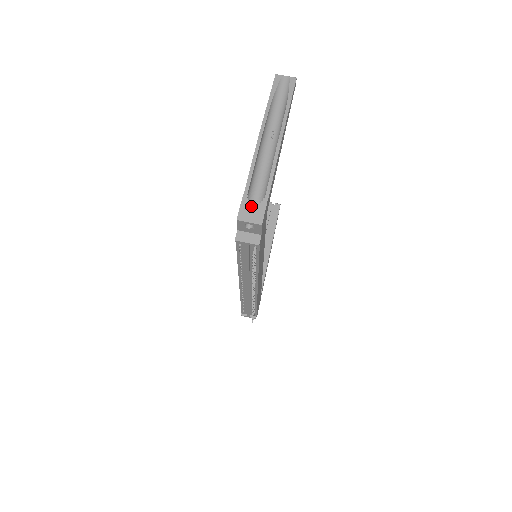
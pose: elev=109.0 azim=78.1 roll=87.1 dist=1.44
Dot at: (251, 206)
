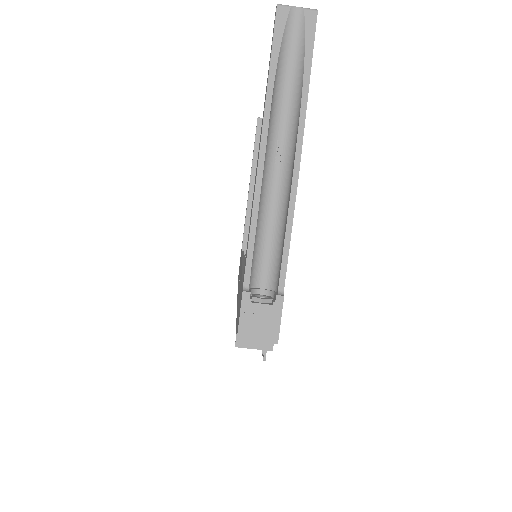
Dot at: (257, 312)
